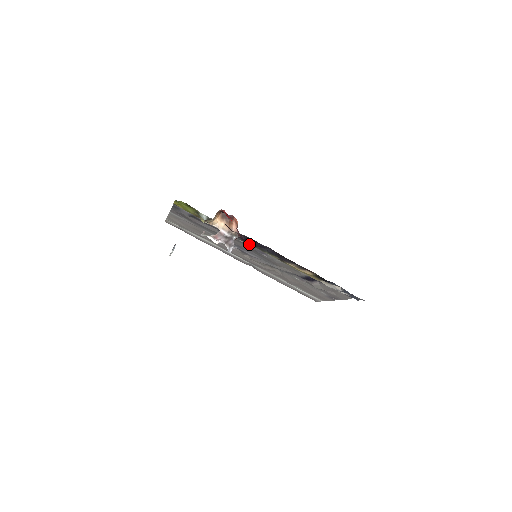
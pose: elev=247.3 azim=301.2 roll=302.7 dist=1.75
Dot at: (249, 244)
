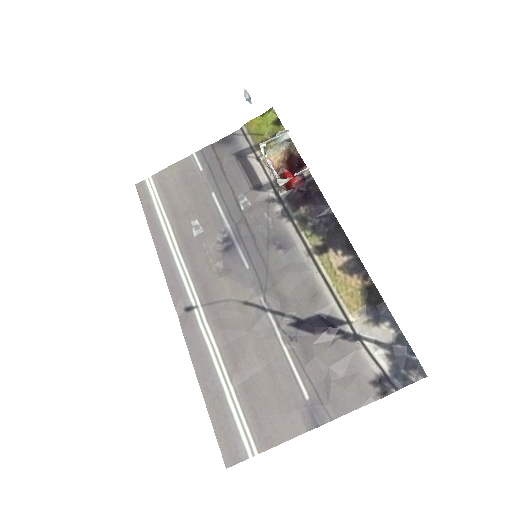
Dot at: (280, 219)
